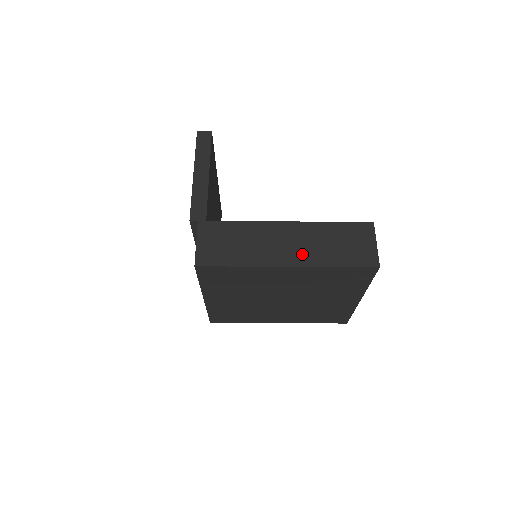
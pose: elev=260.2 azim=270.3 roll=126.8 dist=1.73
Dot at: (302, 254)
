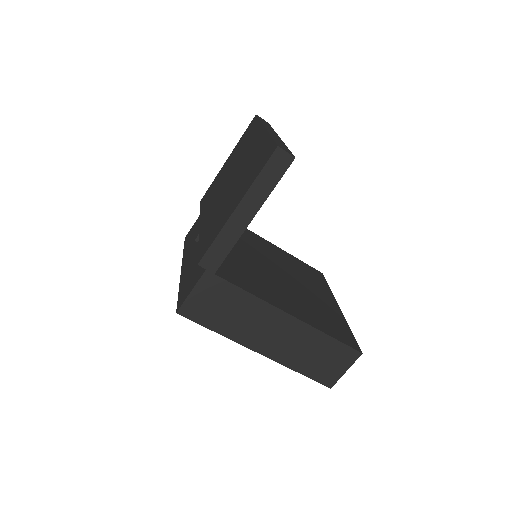
Dot at: (280, 350)
